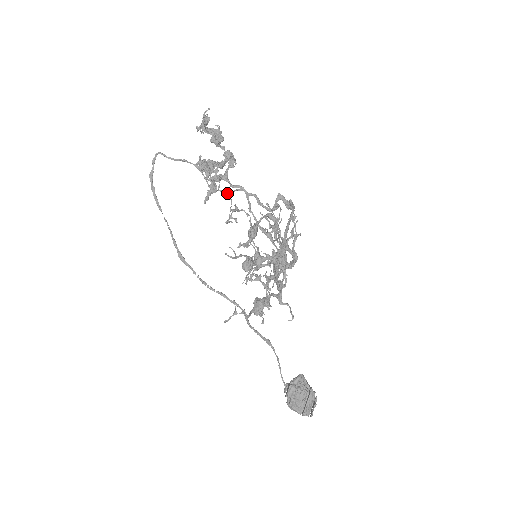
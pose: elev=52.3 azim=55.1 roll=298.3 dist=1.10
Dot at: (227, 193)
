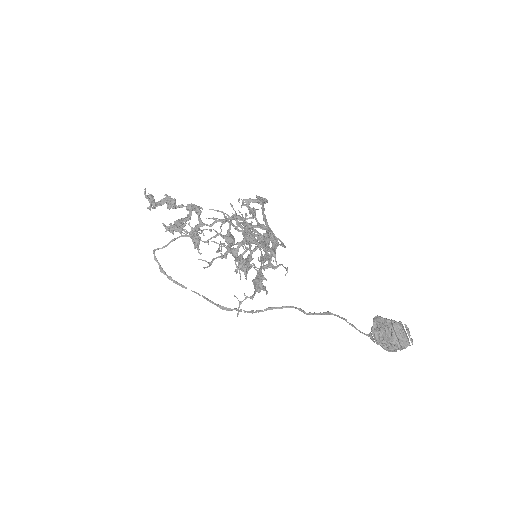
Dot at: (218, 235)
